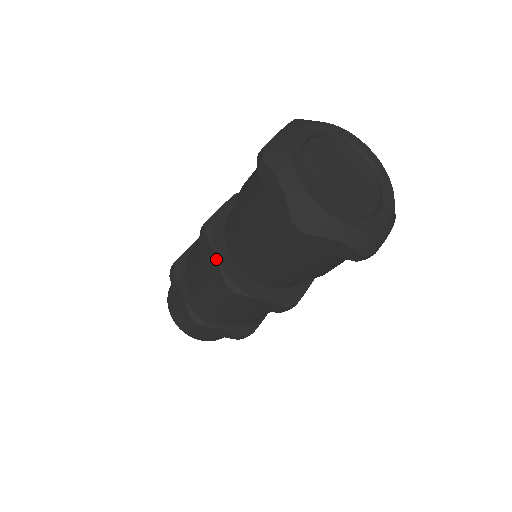
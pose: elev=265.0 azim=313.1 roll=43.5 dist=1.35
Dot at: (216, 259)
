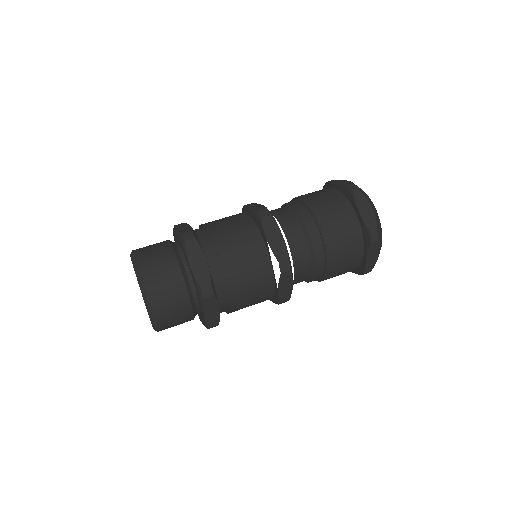
Dot at: (262, 205)
